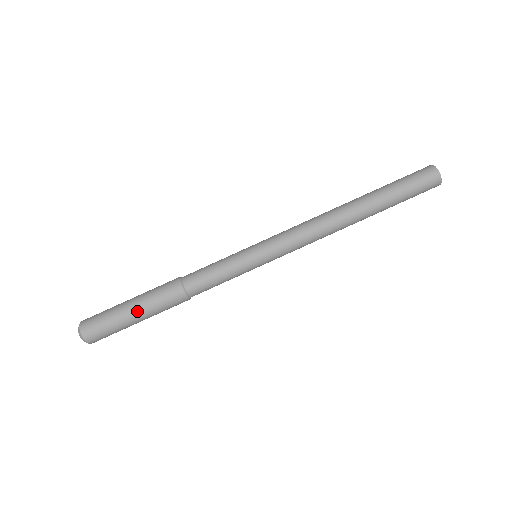
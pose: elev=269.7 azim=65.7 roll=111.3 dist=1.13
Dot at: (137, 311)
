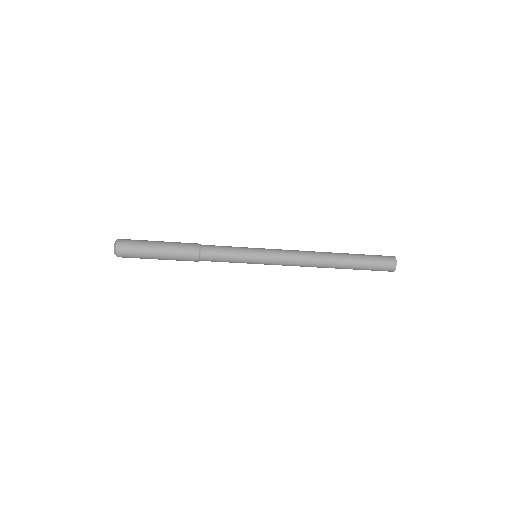
Dot at: occluded
